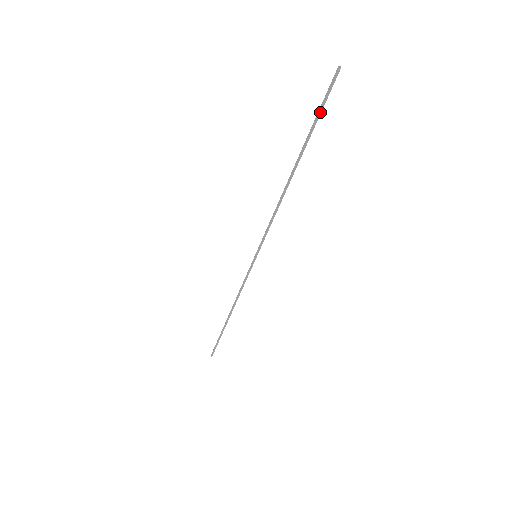
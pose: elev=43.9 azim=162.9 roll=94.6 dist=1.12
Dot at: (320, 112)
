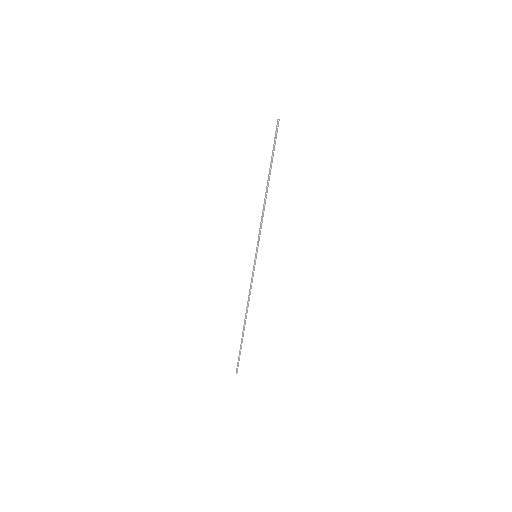
Dot at: occluded
